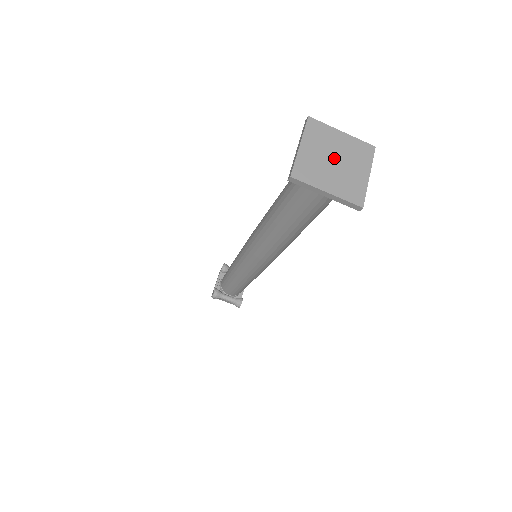
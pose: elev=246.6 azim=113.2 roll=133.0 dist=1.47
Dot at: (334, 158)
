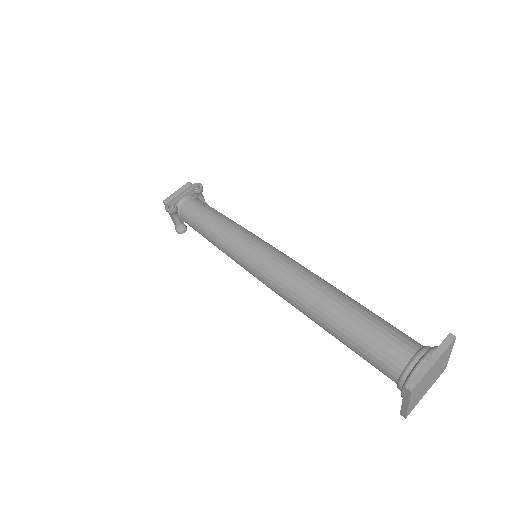
Dot at: (432, 377)
